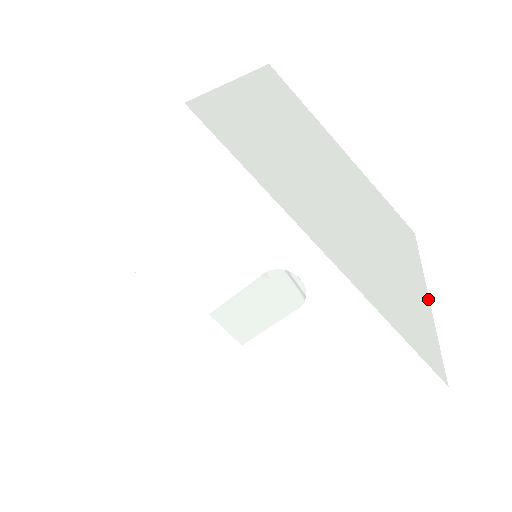
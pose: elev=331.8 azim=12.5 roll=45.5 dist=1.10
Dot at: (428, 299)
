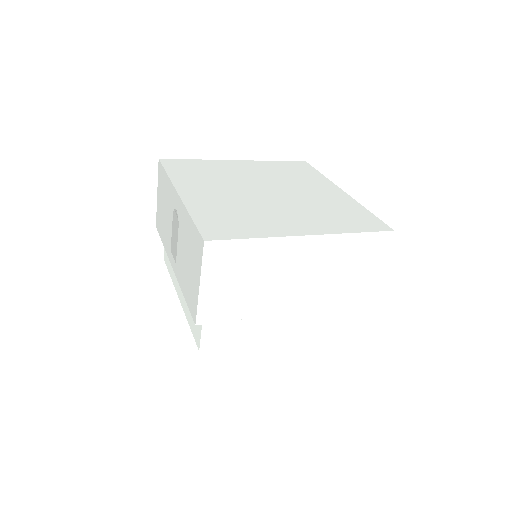
Dot at: (293, 235)
